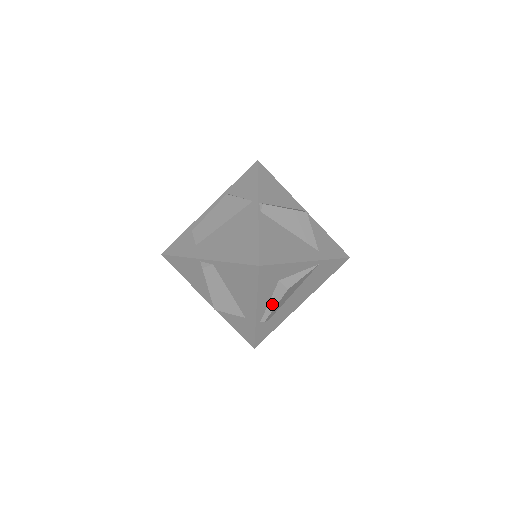
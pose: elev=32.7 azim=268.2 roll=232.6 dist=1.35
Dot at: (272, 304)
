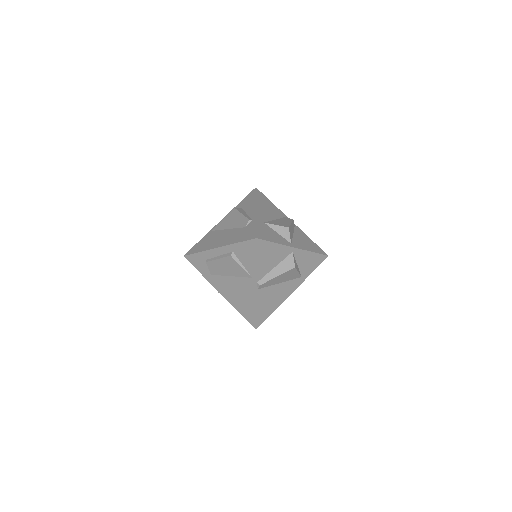
Dot at: occluded
